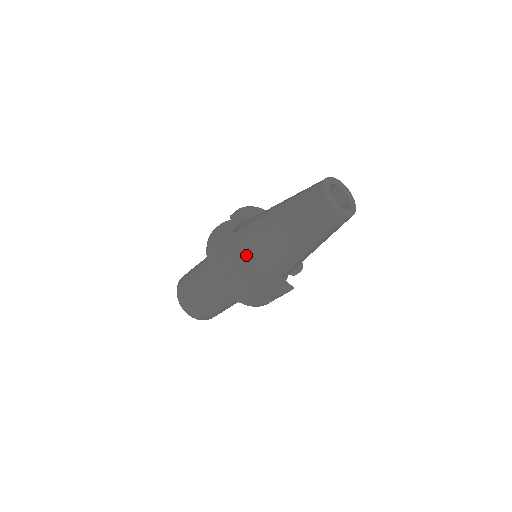
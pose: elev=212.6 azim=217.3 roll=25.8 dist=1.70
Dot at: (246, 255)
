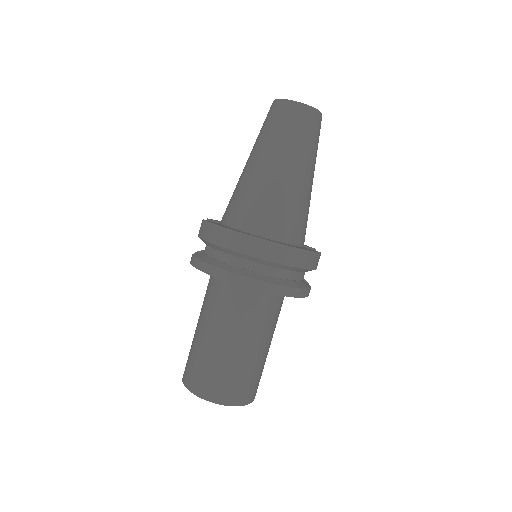
Dot at: (242, 227)
